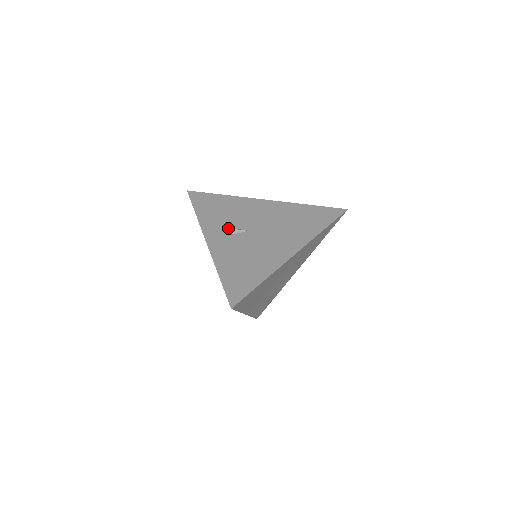
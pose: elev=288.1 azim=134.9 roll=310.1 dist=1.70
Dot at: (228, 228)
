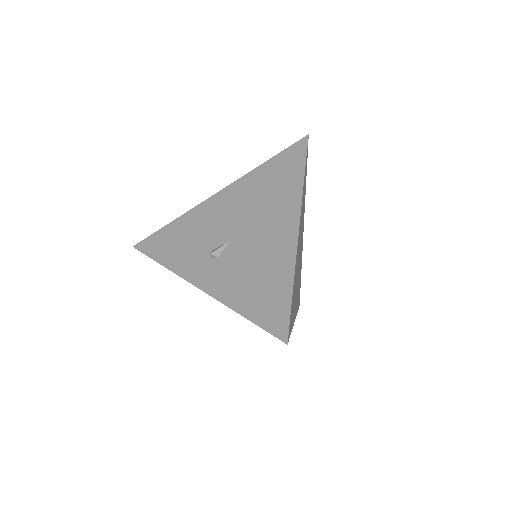
Dot at: (207, 254)
